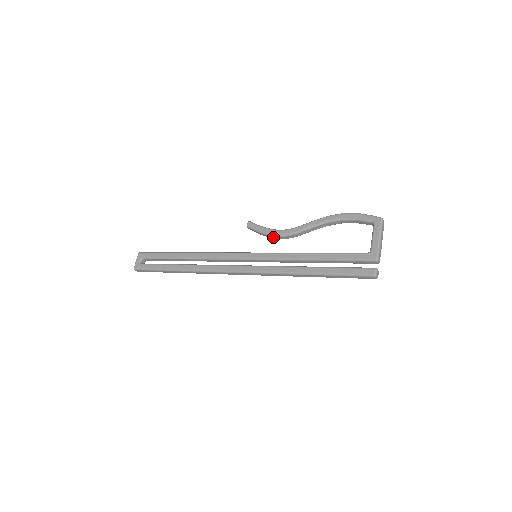
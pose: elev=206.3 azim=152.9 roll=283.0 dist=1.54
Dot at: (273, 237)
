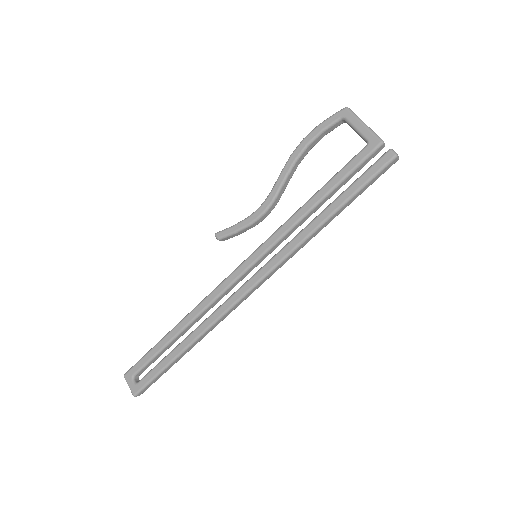
Dot at: (255, 224)
